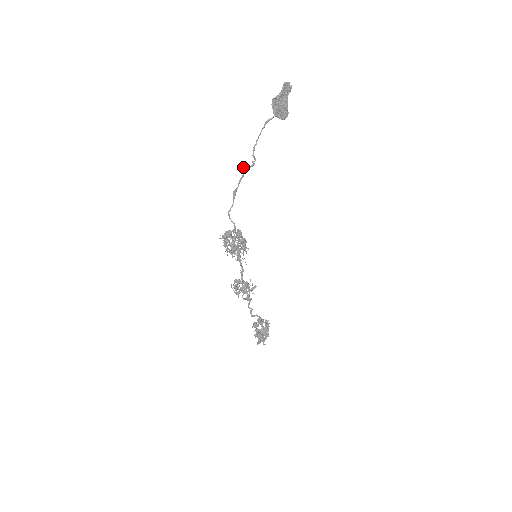
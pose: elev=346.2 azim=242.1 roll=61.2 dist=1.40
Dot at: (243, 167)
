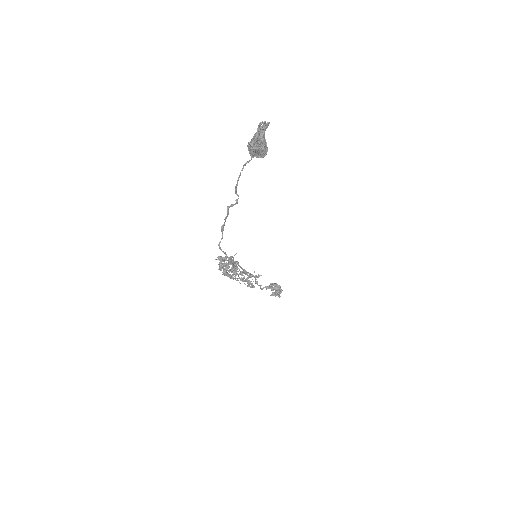
Dot at: (227, 207)
